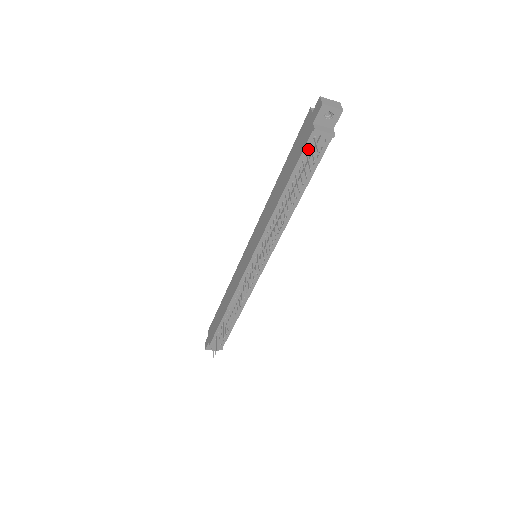
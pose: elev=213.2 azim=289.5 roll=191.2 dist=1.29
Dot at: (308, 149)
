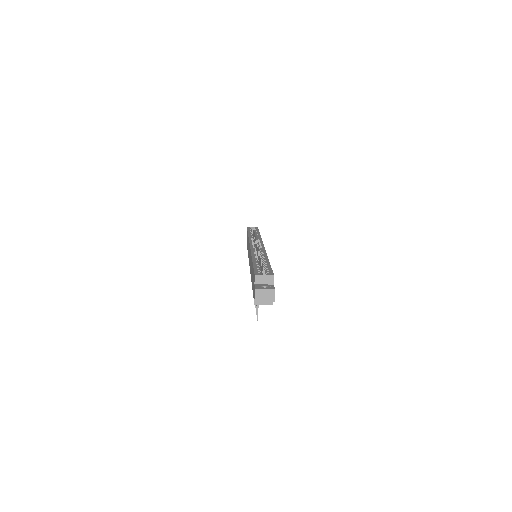
Dot at: occluded
